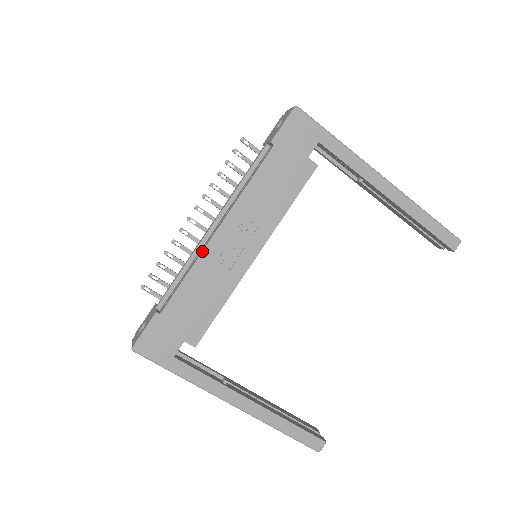
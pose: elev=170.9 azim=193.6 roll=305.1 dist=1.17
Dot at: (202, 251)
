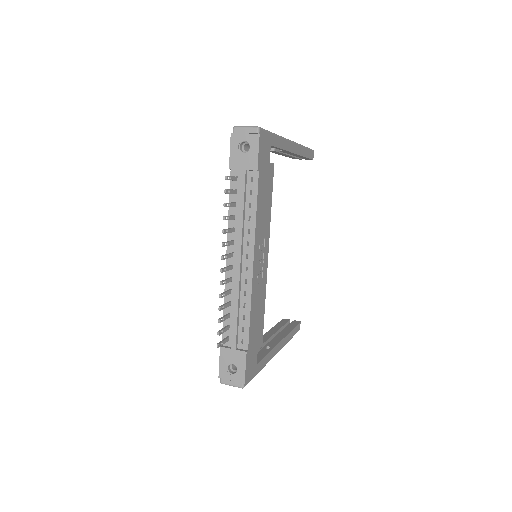
Dot at: (252, 286)
